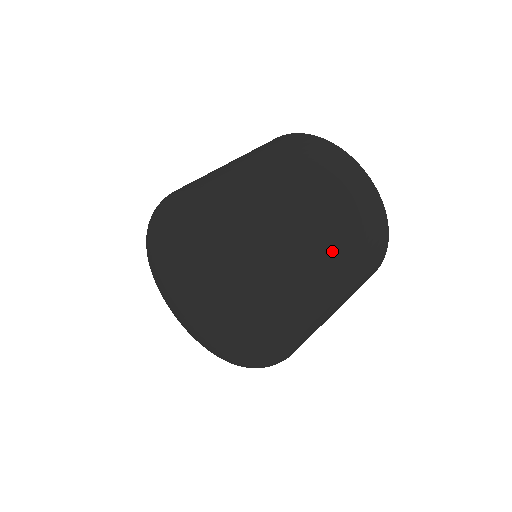
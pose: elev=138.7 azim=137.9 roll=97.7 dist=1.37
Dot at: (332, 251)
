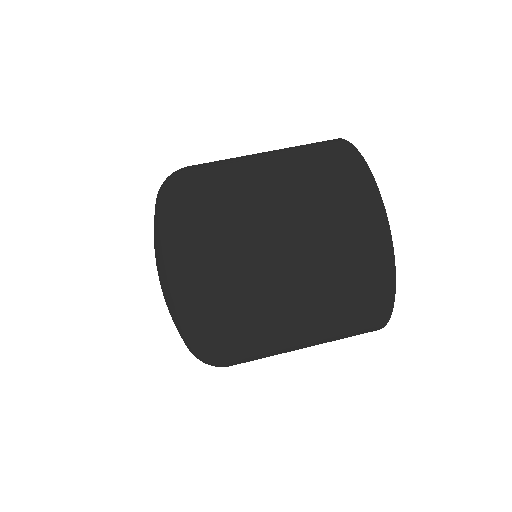
Dot at: (277, 240)
